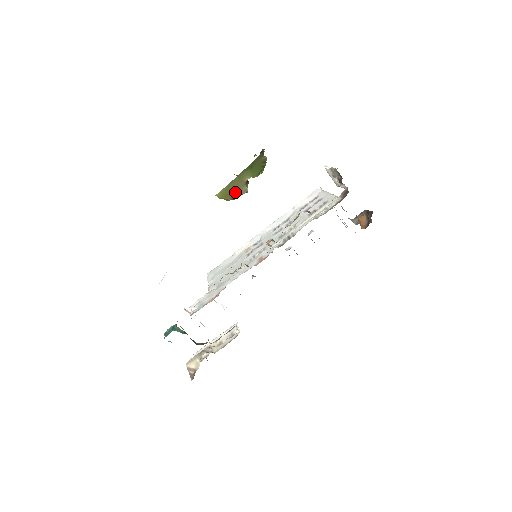
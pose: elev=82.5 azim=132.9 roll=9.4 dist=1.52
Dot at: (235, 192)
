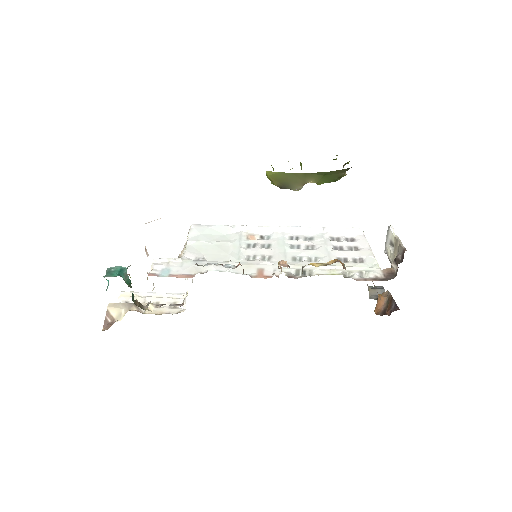
Dot at: (288, 183)
